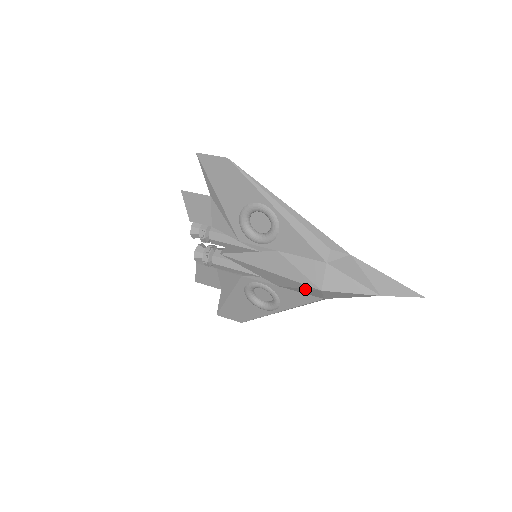
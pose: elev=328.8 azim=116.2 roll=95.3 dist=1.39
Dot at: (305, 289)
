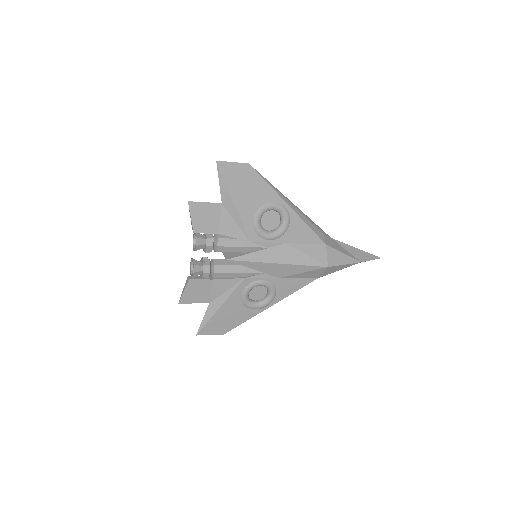
Dot at: (310, 271)
